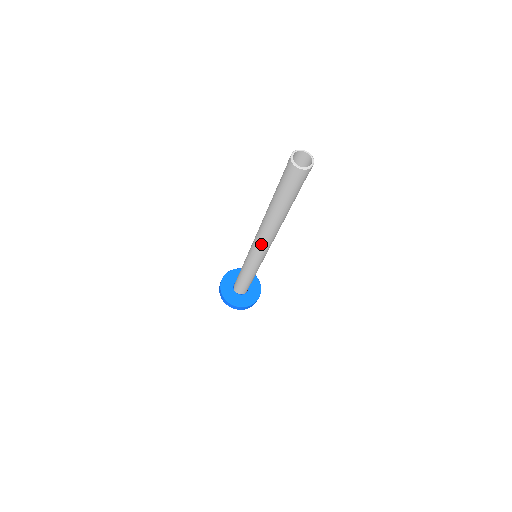
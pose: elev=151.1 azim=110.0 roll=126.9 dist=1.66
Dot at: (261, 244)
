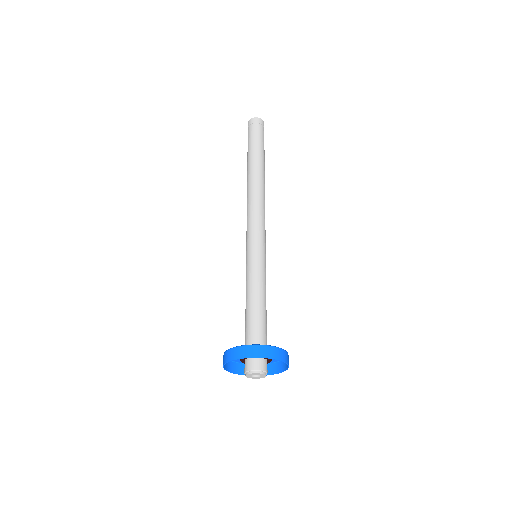
Dot at: (249, 213)
